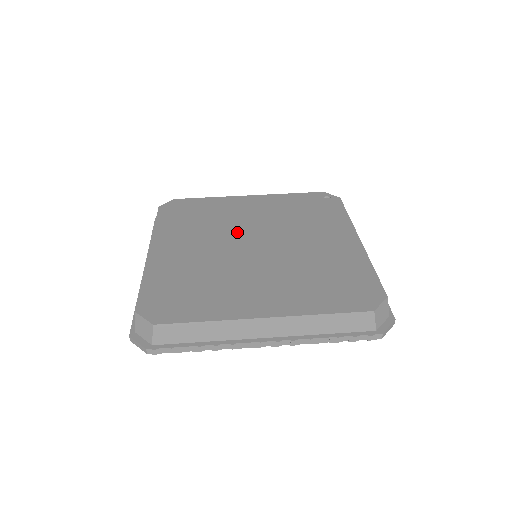
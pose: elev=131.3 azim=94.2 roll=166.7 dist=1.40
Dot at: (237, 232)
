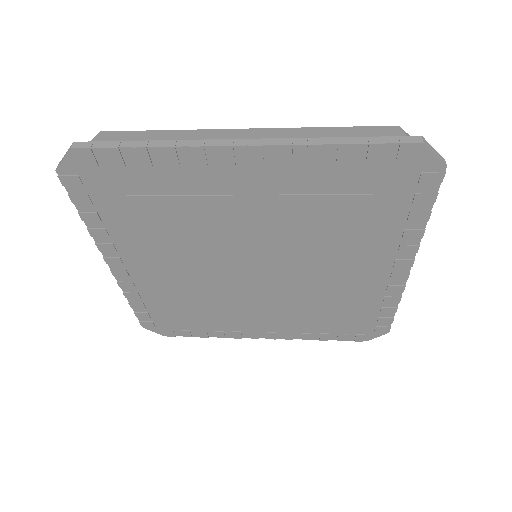
Dot at: occluded
